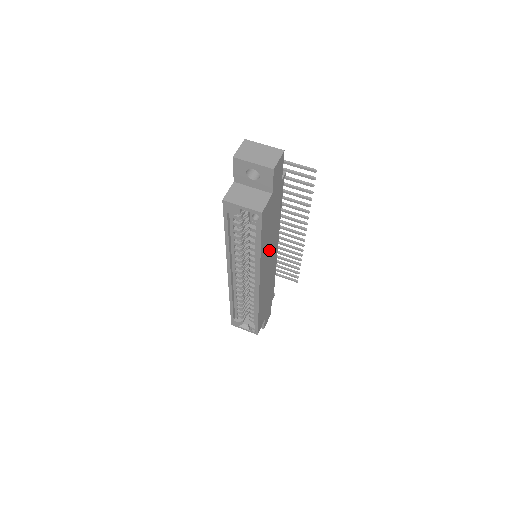
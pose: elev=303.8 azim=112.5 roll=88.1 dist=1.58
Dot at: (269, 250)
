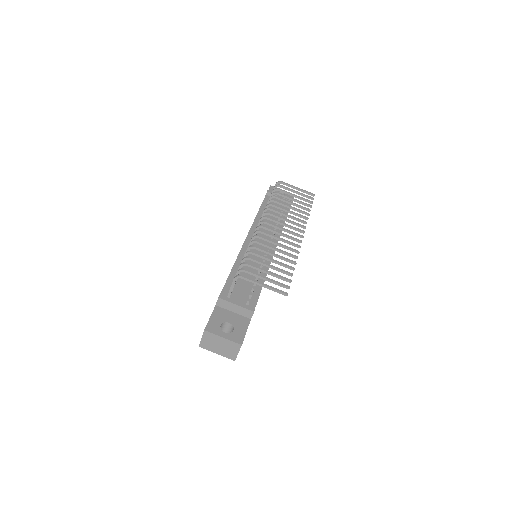
Dot at: occluded
